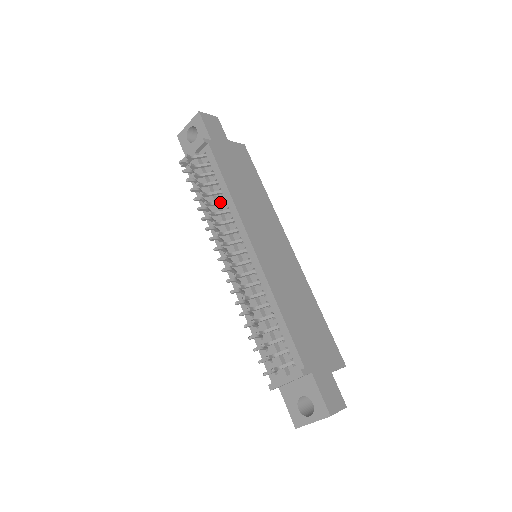
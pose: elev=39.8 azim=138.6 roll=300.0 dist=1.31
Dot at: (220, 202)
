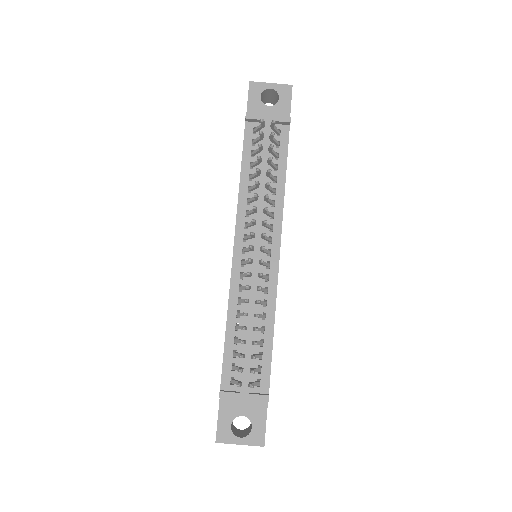
Dot at: (273, 190)
